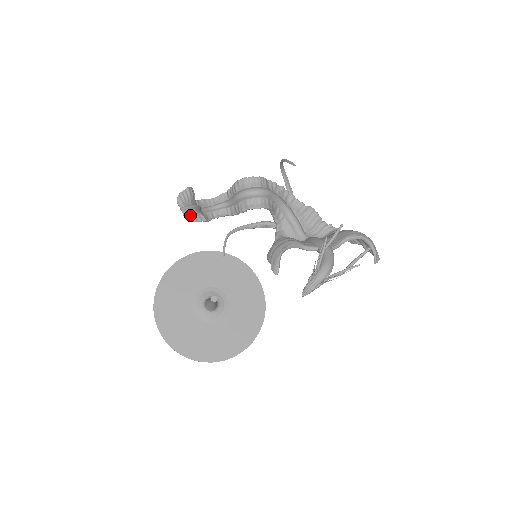
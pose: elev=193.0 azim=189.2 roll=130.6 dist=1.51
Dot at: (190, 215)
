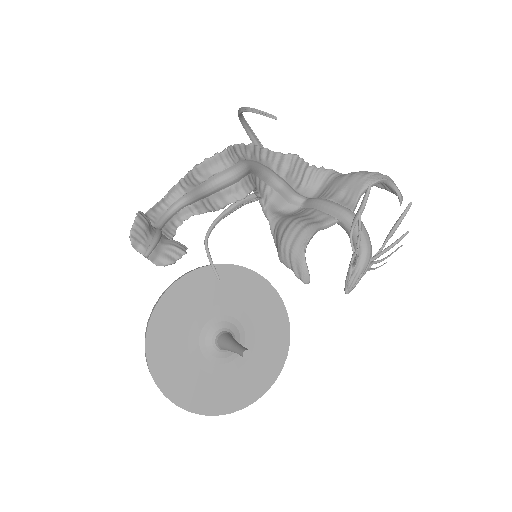
Dot at: (161, 257)
